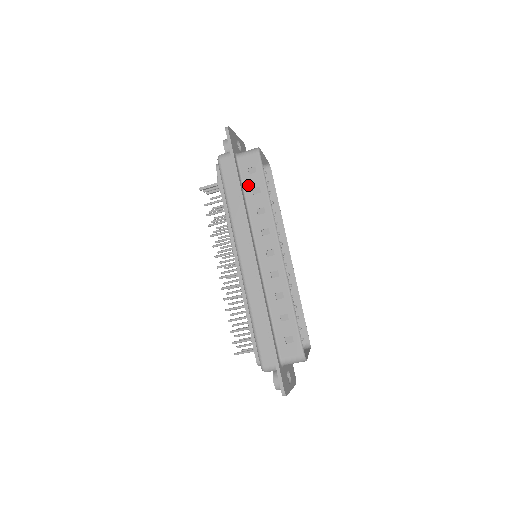
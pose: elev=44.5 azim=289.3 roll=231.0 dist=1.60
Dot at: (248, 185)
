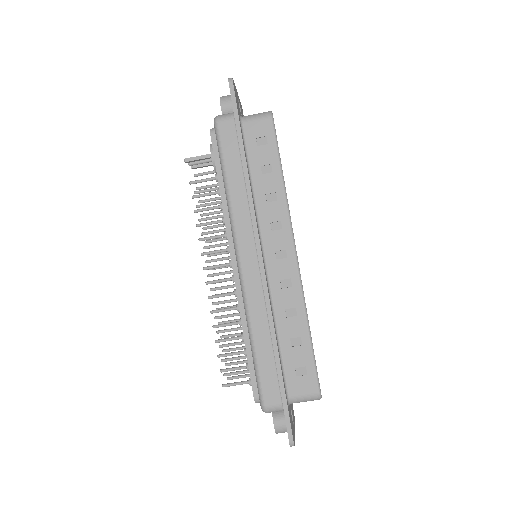
Dot at: (255, 161)
